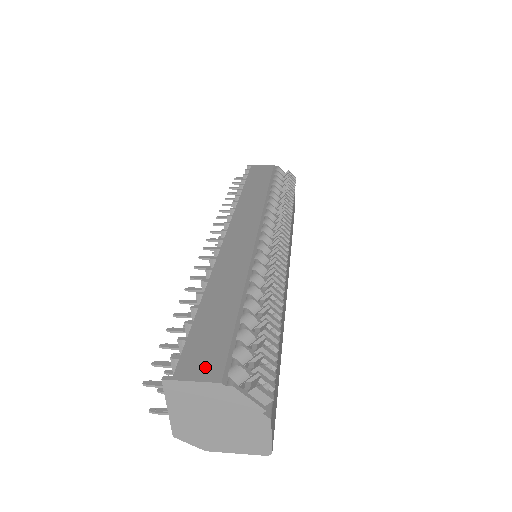
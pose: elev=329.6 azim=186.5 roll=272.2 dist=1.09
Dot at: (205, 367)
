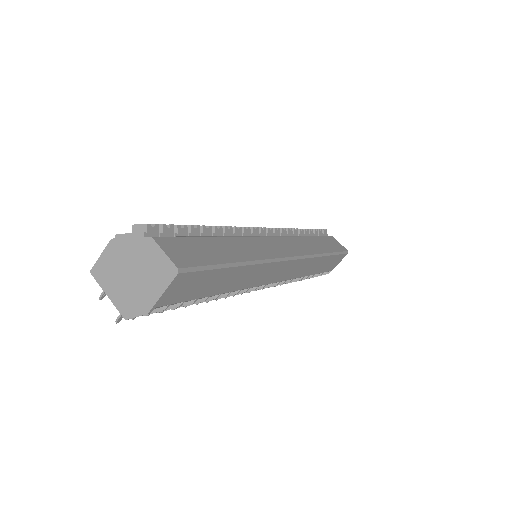
Dot at: occluded
